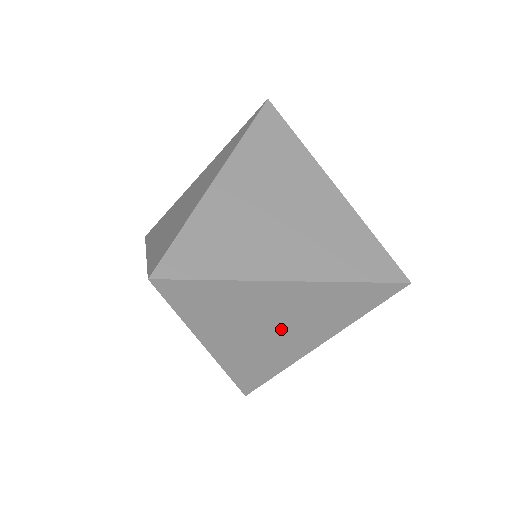
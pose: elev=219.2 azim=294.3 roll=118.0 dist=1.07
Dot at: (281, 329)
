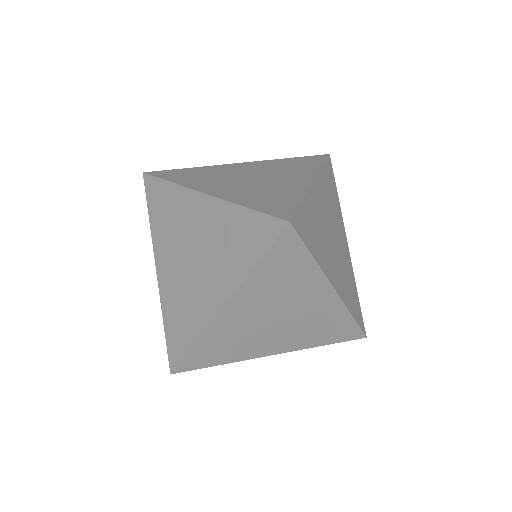
Dot at: occluded
